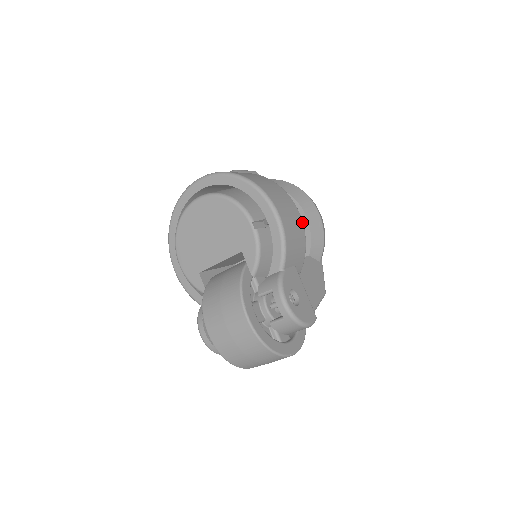
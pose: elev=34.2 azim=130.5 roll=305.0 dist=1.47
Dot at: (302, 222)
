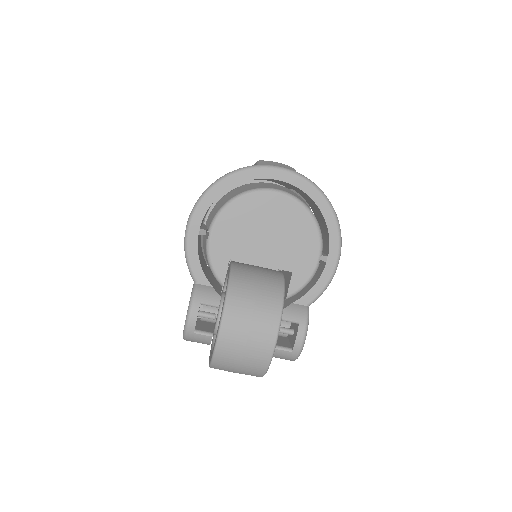
Dot at: occluded
